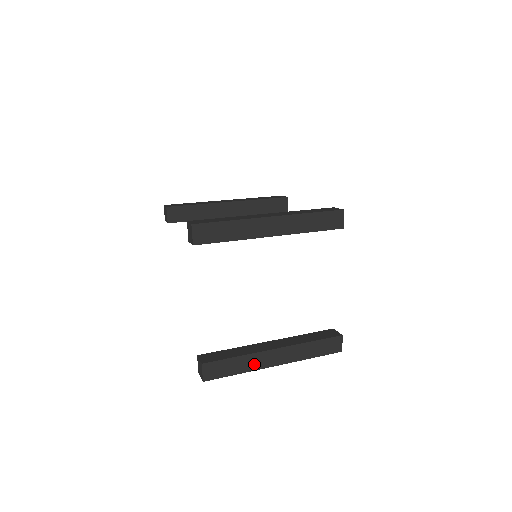
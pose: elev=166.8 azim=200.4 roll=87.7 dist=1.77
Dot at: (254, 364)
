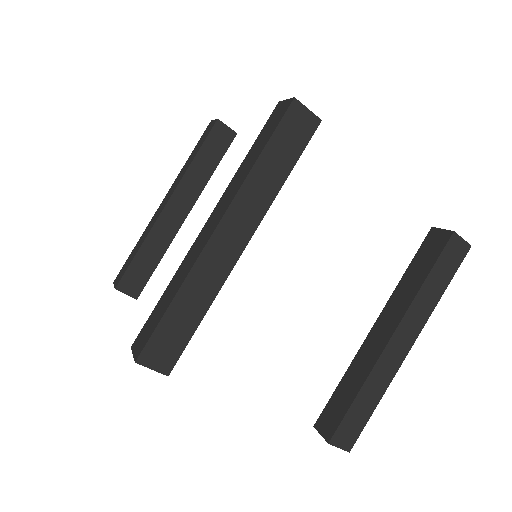
Dot at: (384, 377)
